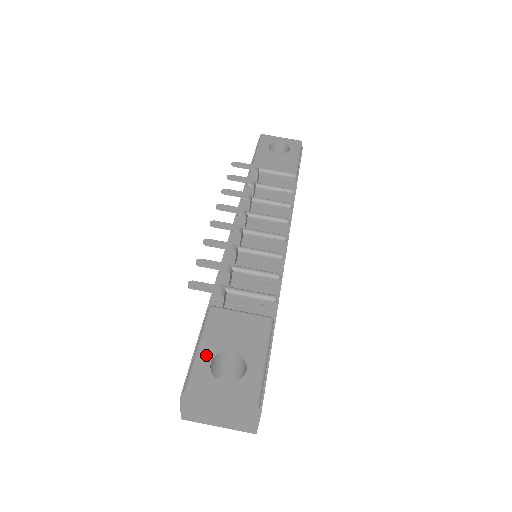
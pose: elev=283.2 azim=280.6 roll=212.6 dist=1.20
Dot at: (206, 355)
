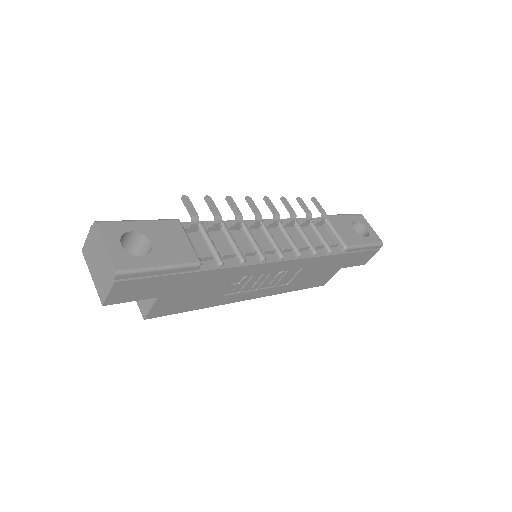
Dot at: (135, 226)
